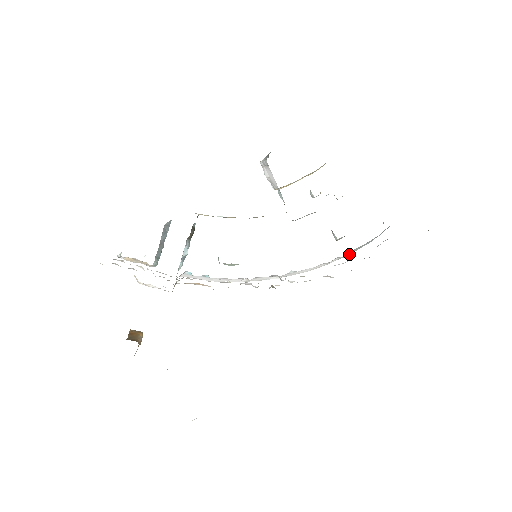
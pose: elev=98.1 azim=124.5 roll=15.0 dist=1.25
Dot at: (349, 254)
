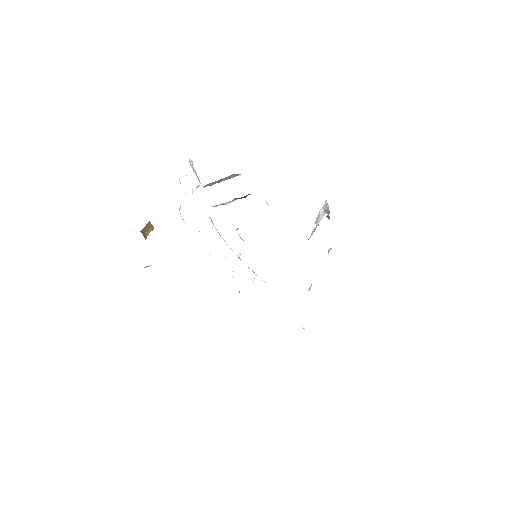
Dot at: occluded
